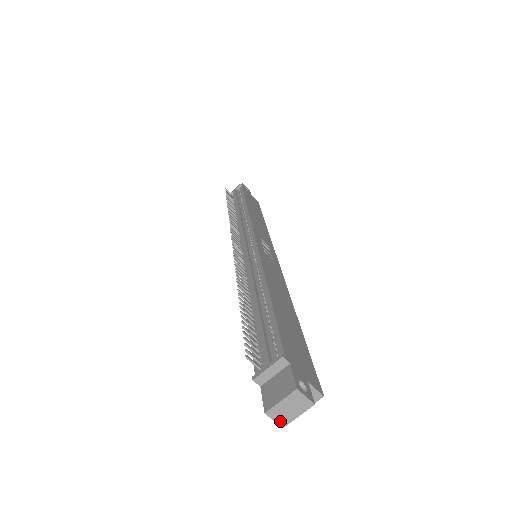
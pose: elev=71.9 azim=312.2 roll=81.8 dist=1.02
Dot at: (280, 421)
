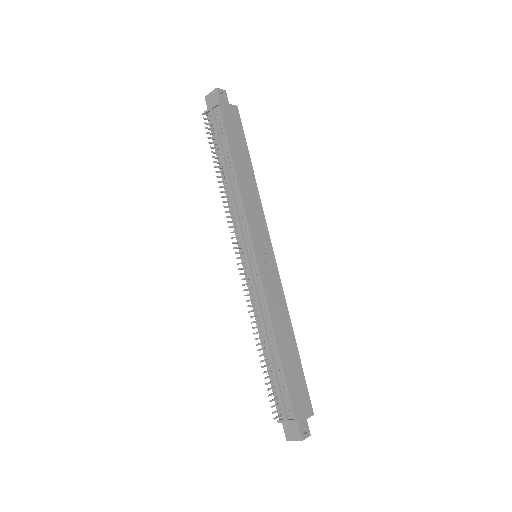
Dot at: occluded
